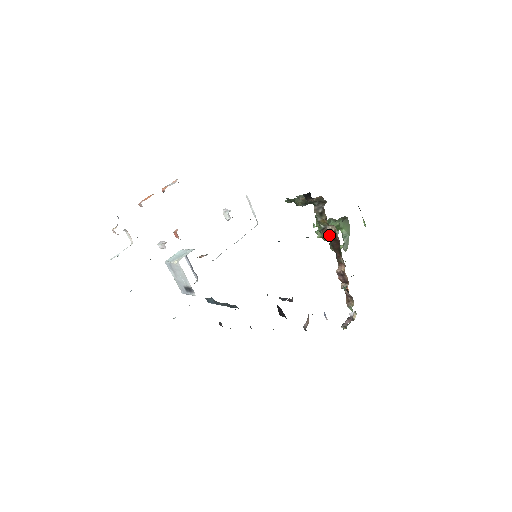
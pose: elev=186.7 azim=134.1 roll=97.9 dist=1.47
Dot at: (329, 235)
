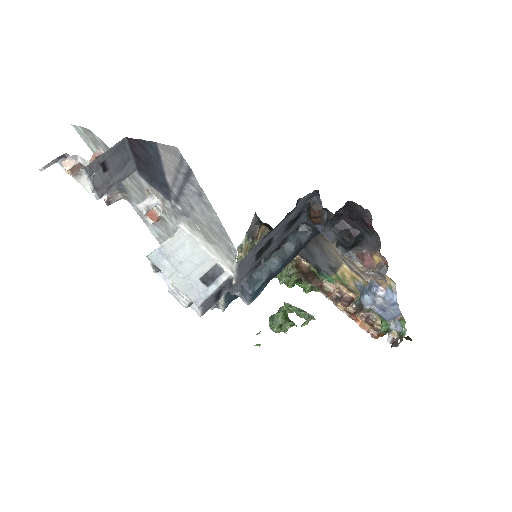
Dot at: (295, 269)
